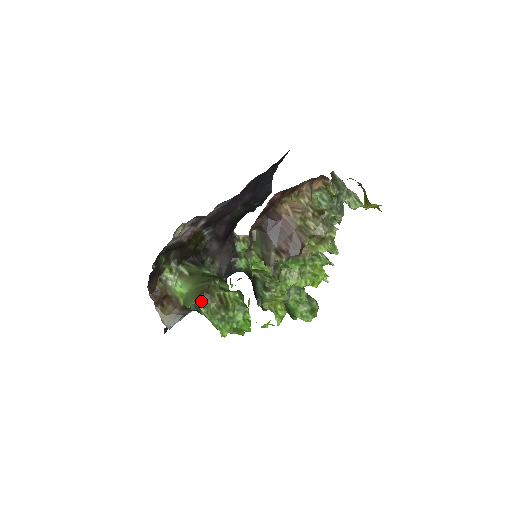
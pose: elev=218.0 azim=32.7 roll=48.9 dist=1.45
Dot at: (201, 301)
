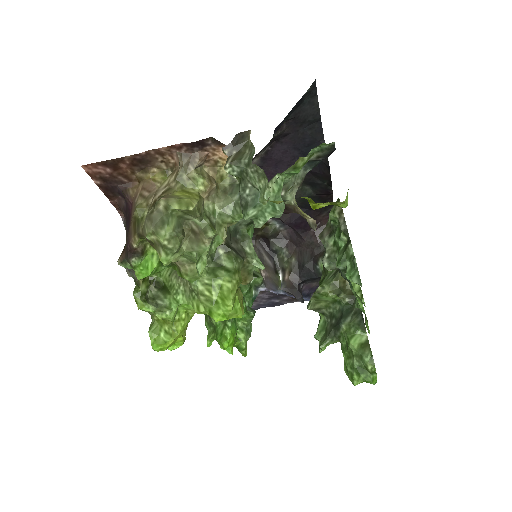
Dot at: occluded
